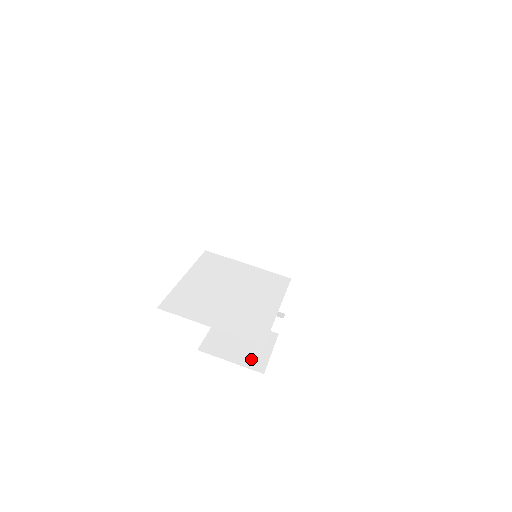
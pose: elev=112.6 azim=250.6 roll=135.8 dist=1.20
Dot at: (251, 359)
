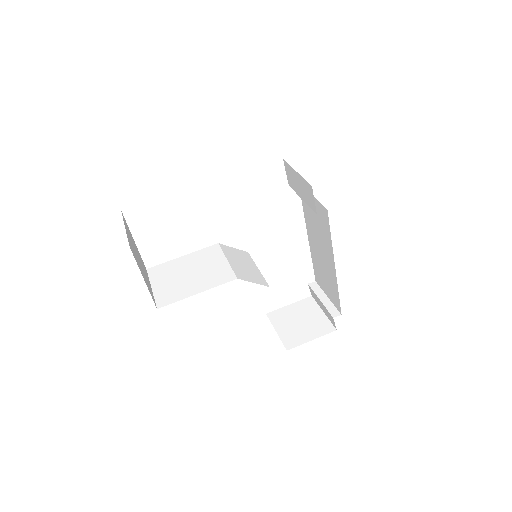
Dot at: (291, 337)
